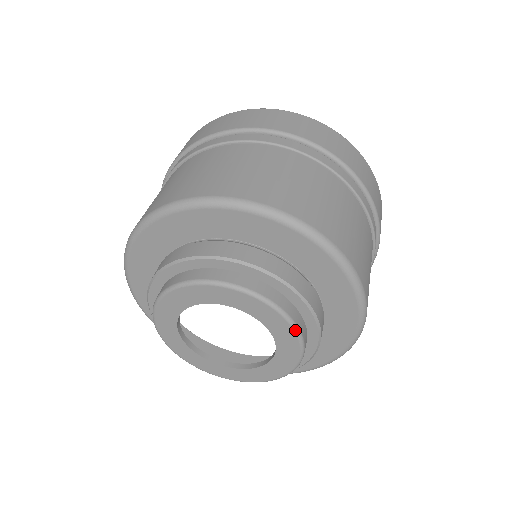
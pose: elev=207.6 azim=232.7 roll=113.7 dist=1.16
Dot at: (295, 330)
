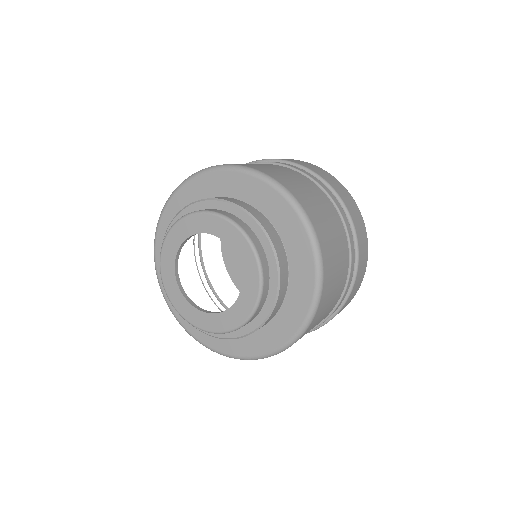
Dot at: (260, 277)
